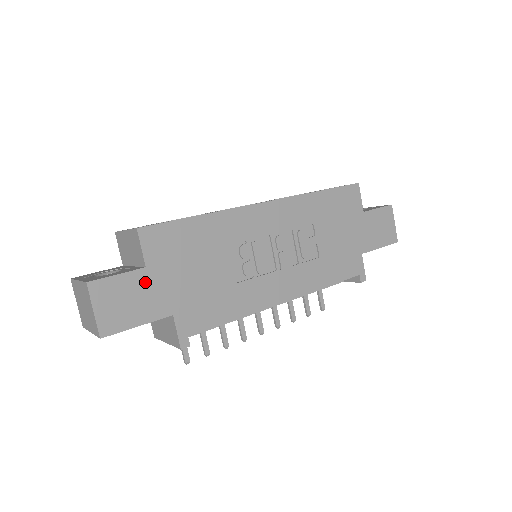
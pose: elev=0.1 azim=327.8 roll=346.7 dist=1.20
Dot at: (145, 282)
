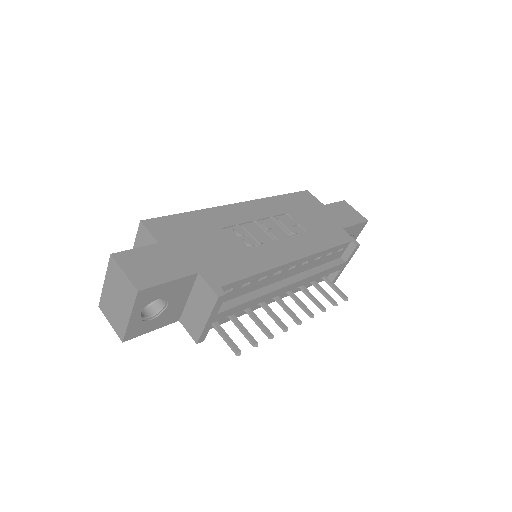
Dot at: (162, 252)
